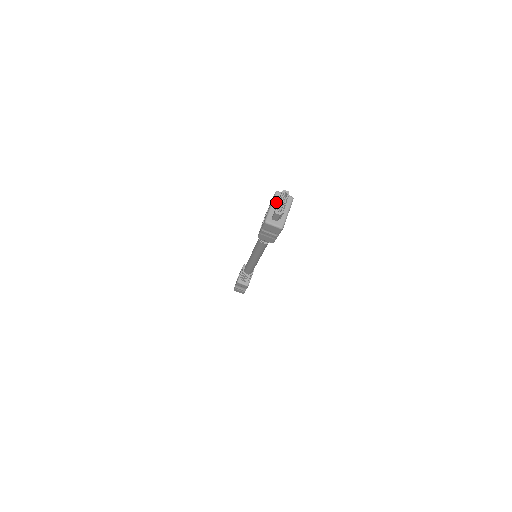
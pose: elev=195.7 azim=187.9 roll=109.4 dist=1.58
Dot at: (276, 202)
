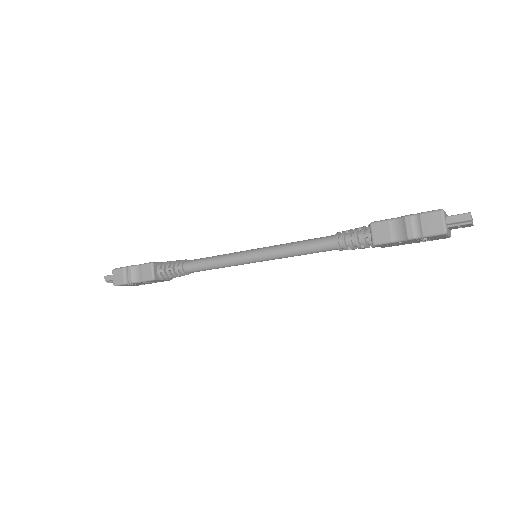
Dot at: occluded
